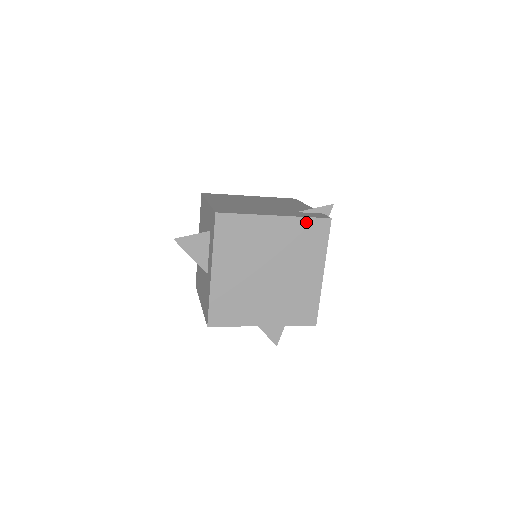
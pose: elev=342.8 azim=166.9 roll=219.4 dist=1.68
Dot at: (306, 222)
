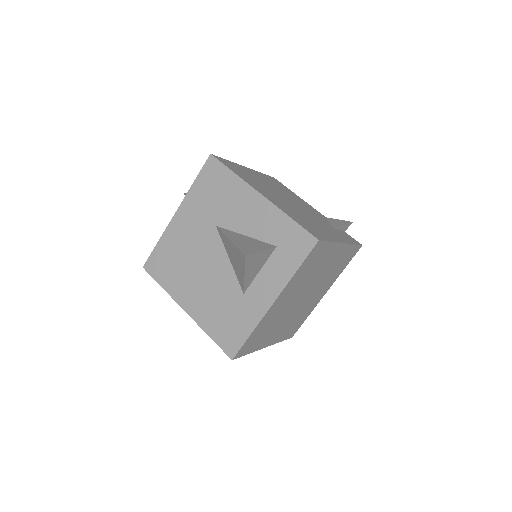
Dot at: (351, 249)
